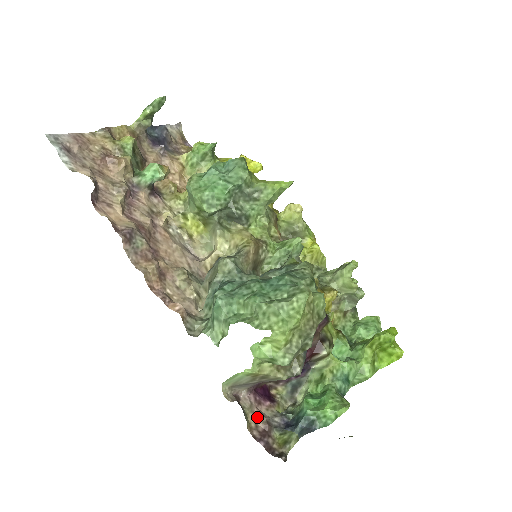
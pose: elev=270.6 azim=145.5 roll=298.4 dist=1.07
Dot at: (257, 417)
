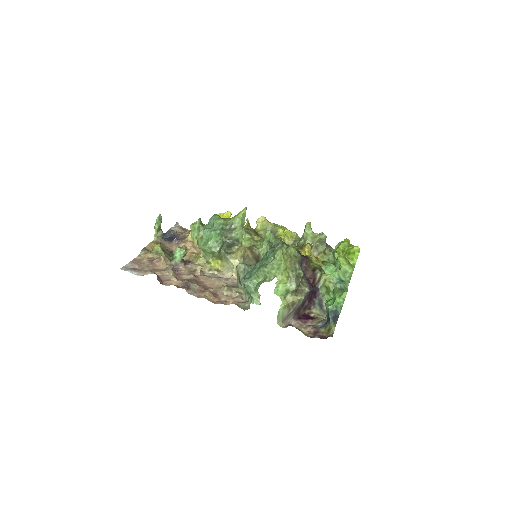
Dot at: (307, 328)
